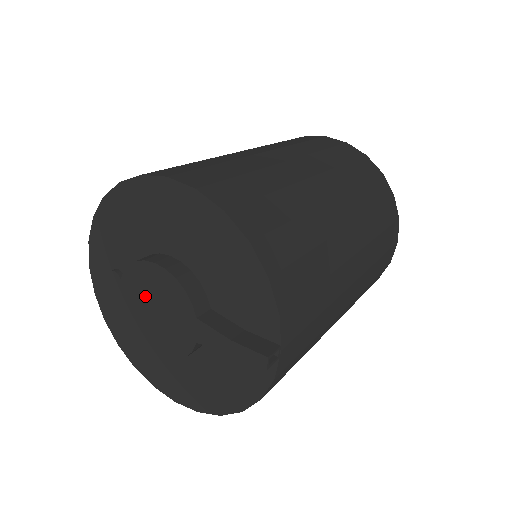
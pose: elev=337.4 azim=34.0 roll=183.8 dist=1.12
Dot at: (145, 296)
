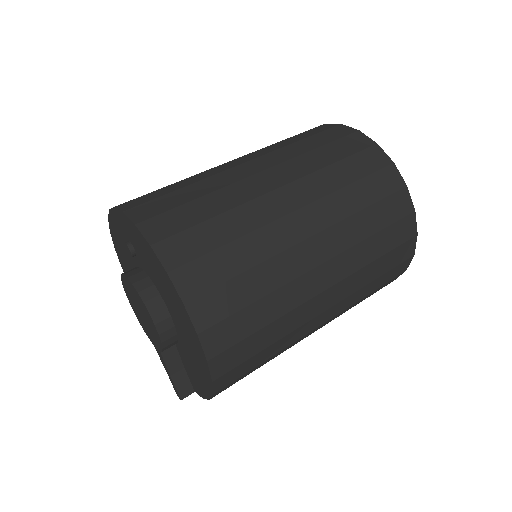
Dot at: (139, 305)
